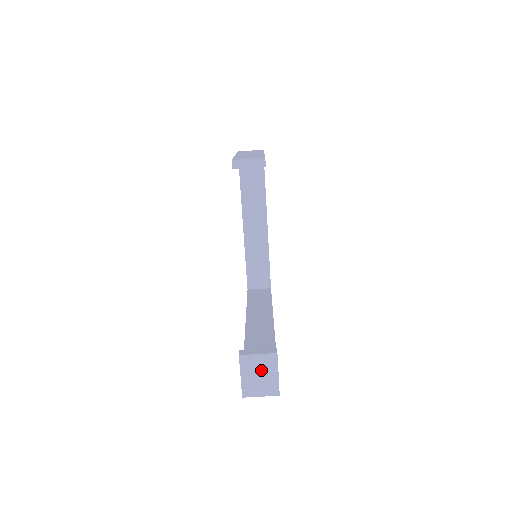
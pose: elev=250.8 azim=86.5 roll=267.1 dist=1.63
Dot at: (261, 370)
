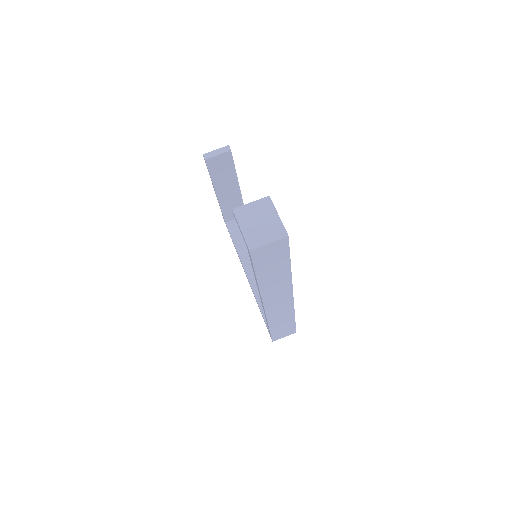
Dot at: (259, 216)
